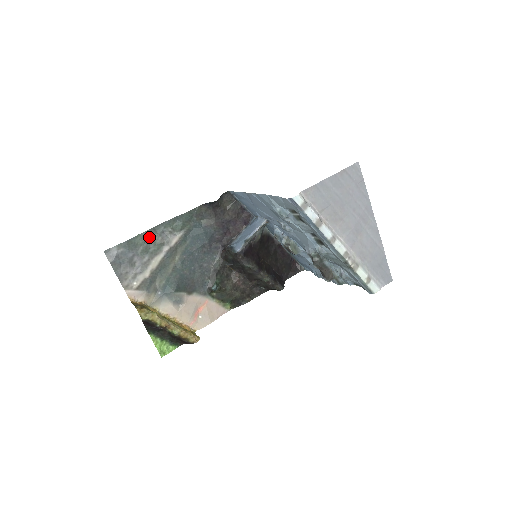
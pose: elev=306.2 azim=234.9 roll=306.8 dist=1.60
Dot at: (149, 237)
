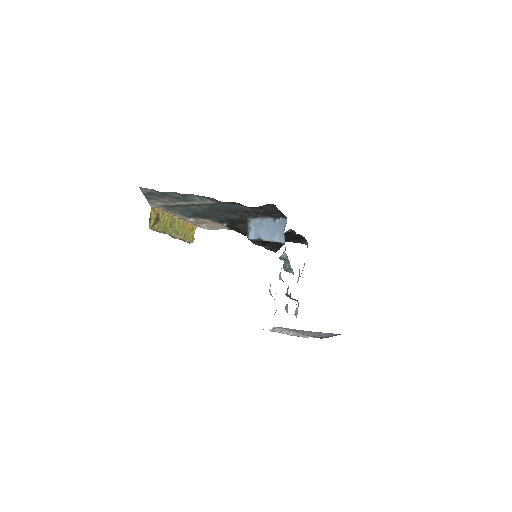
Dot at: (183, 196)
